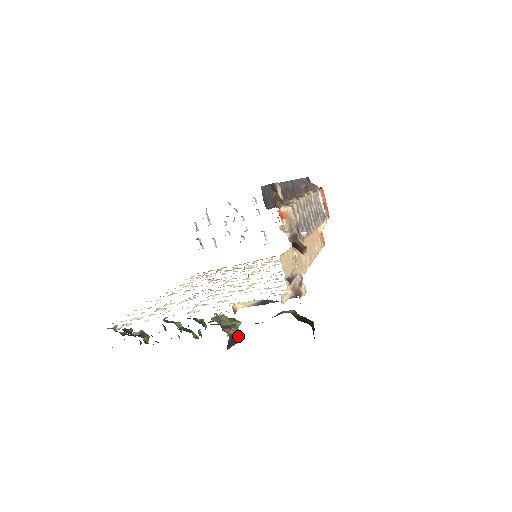
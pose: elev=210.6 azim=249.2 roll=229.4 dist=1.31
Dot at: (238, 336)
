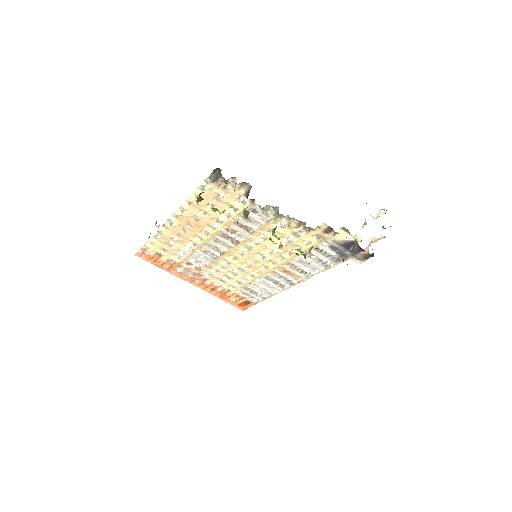
Dot at: occluded
